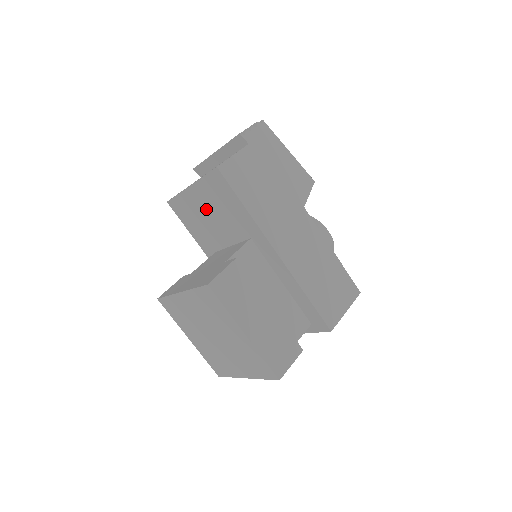
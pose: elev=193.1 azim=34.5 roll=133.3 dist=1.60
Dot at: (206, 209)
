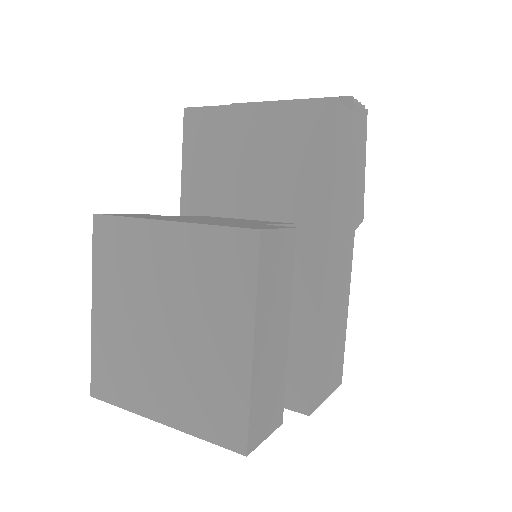
Dot at: (250, 148)
